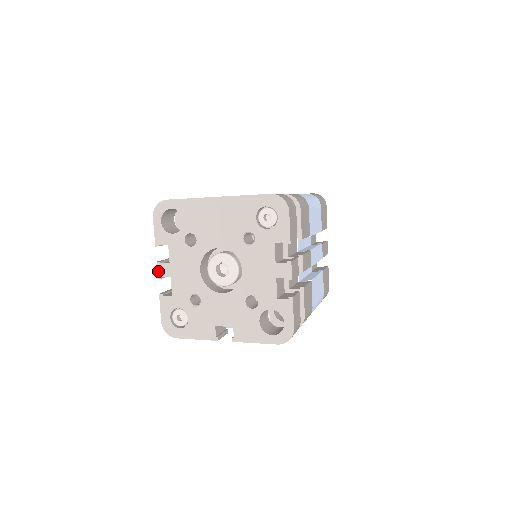
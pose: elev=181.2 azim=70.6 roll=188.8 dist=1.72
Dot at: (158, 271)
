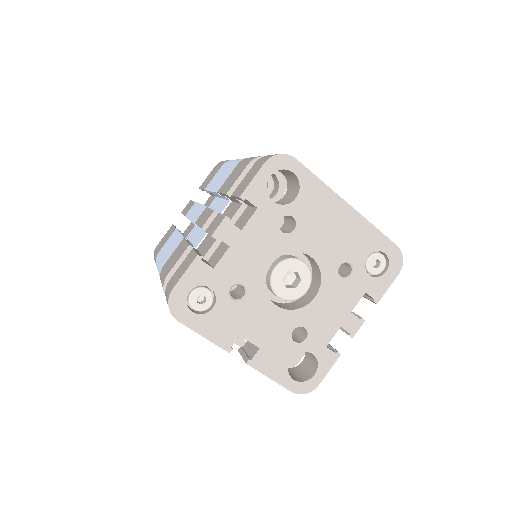
Dot at: (219, 228)
